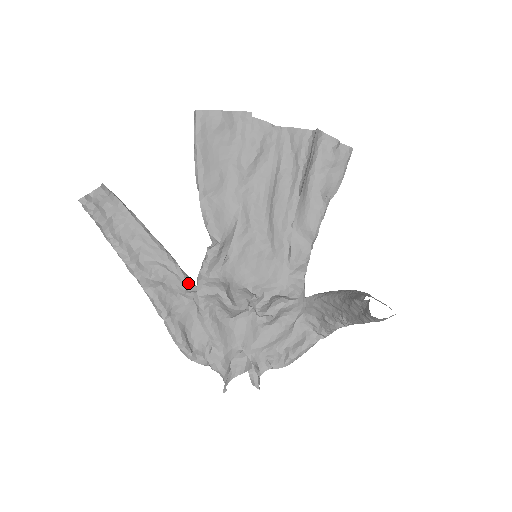
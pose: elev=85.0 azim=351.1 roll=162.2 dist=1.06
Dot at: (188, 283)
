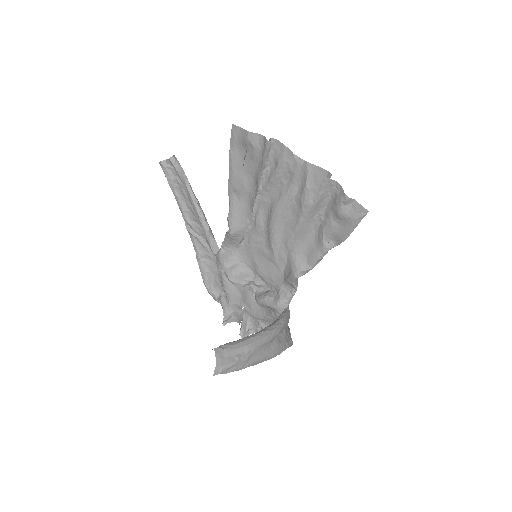
Dot at: (212, 247)
